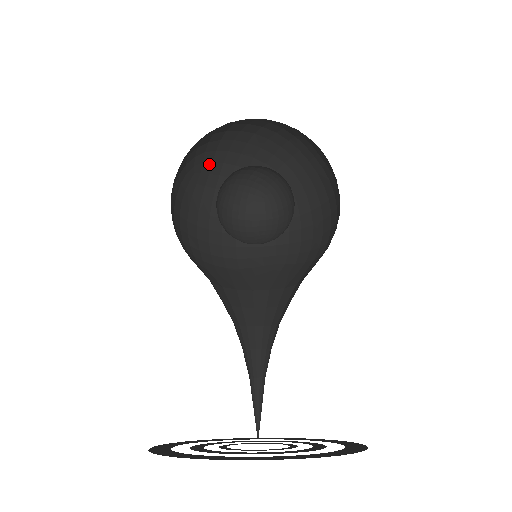
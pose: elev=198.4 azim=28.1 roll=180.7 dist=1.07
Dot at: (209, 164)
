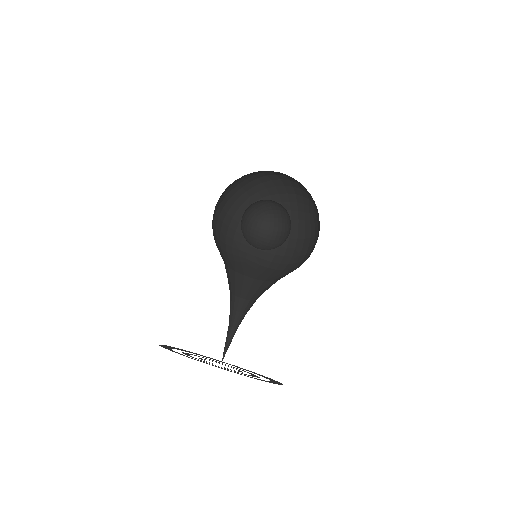
Dot at: (244, 179)
